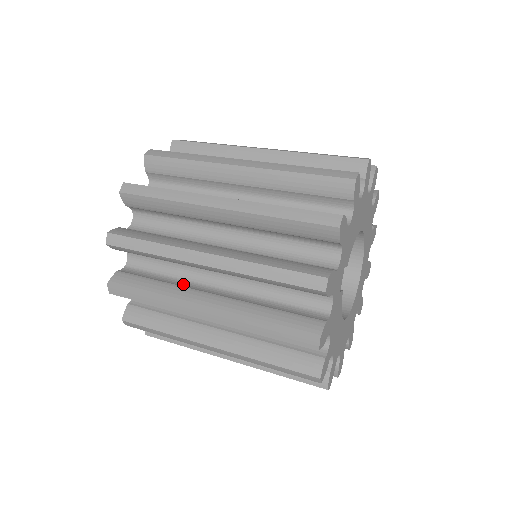
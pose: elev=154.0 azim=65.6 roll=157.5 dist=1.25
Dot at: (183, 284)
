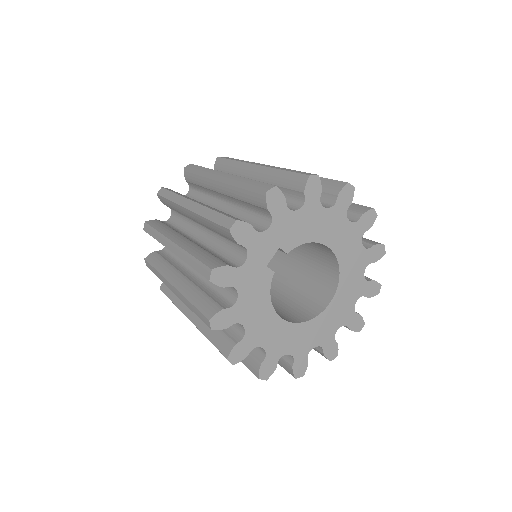
Dot at: (181, 233)
